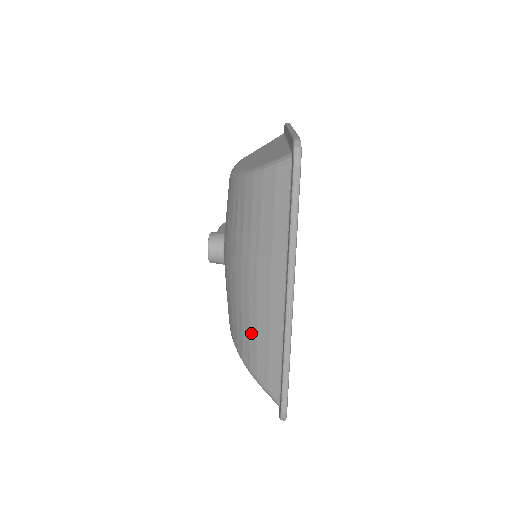
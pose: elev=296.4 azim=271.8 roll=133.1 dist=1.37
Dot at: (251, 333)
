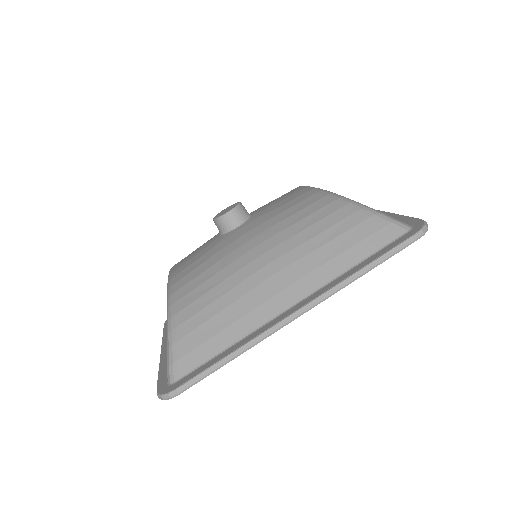
Dot at: (217, 303)
